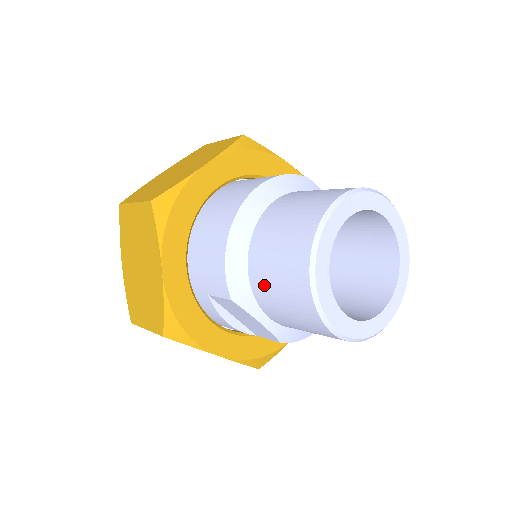
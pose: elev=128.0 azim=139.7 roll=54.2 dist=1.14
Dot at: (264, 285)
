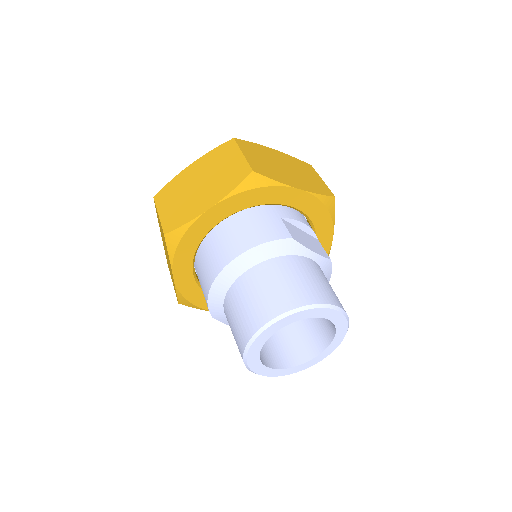
Dot at: occluded
